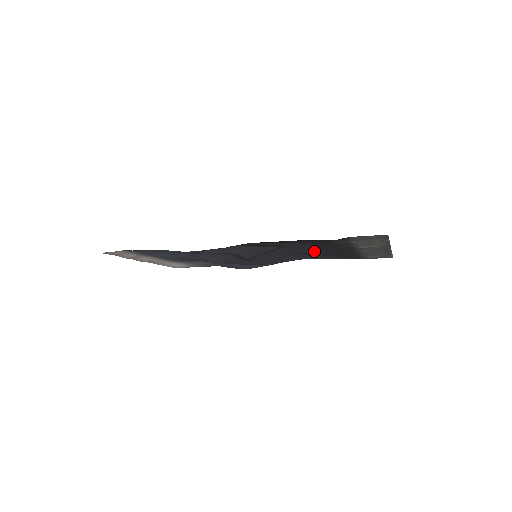
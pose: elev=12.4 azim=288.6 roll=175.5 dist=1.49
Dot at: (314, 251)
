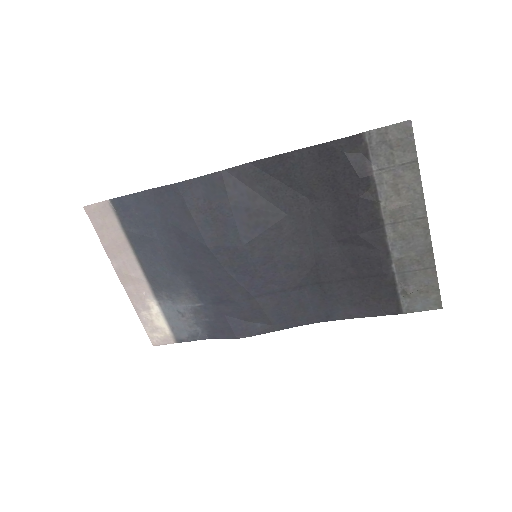
Dot at: (330, 260)
